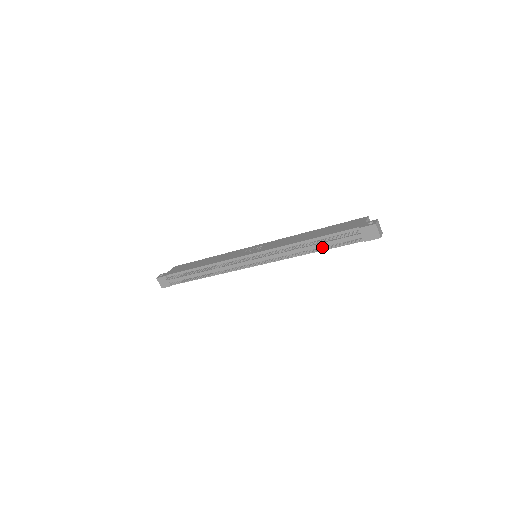
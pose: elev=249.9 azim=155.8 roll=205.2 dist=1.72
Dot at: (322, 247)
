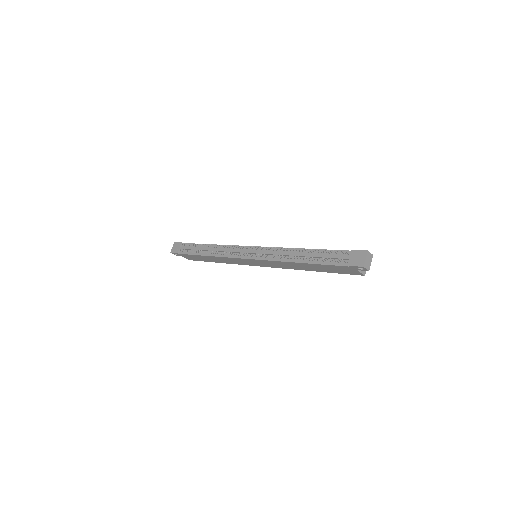
Dot at: (310, 260)
